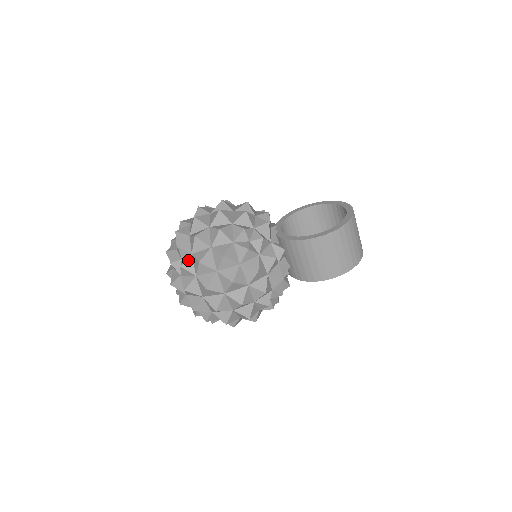
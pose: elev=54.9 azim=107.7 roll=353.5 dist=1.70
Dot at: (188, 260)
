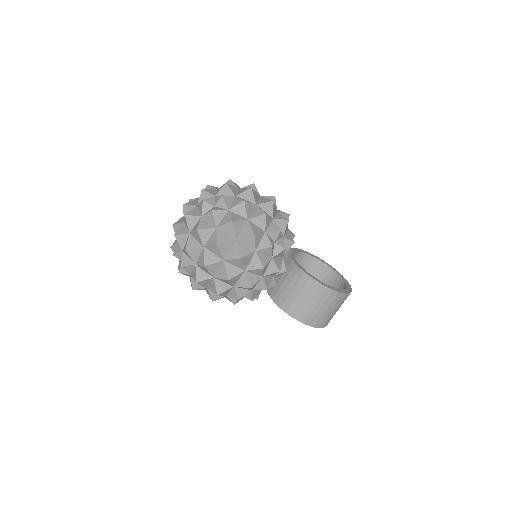
Dot at: (222, 211)
